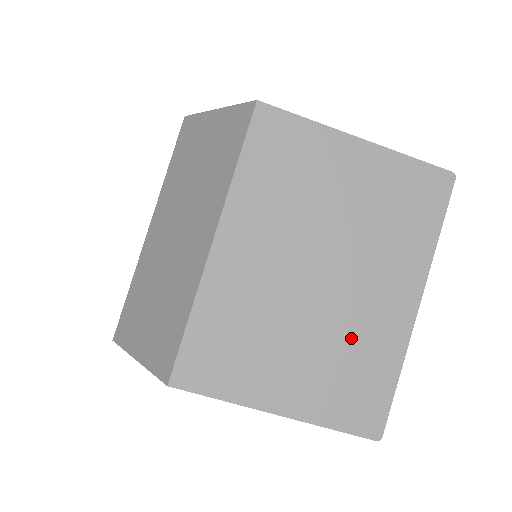
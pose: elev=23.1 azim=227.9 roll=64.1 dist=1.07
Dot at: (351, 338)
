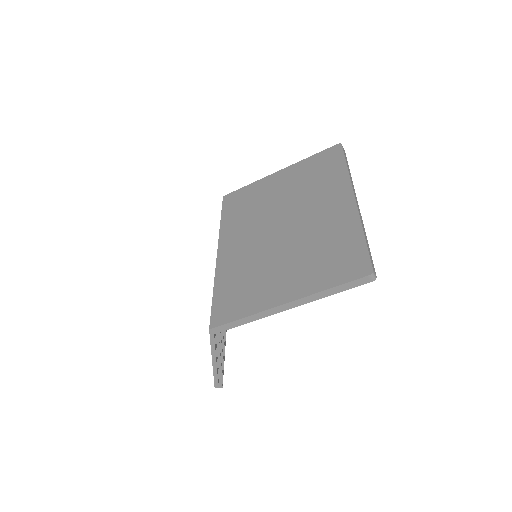
Dot at: (317, 238)
